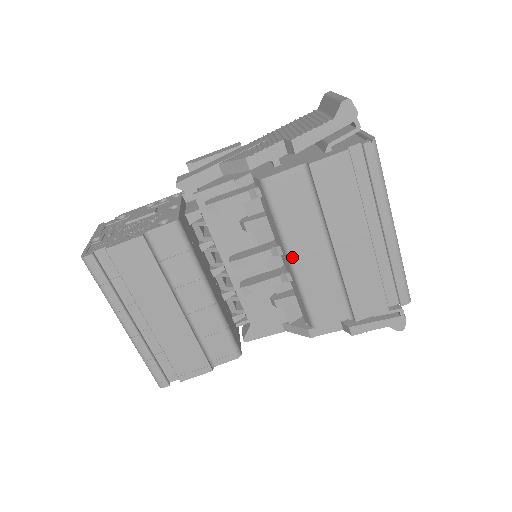
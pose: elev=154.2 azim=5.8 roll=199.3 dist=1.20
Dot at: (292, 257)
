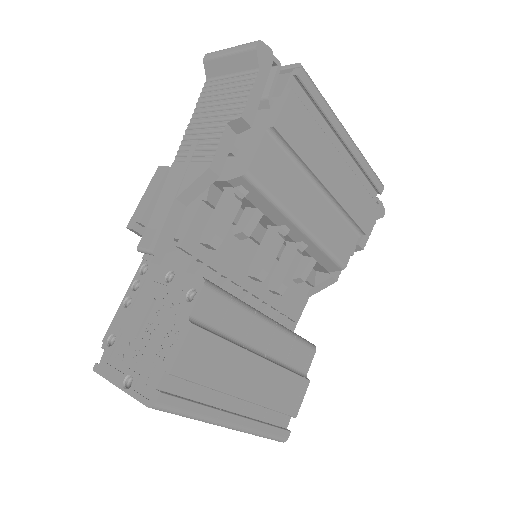
Dot at: (302, 224)
